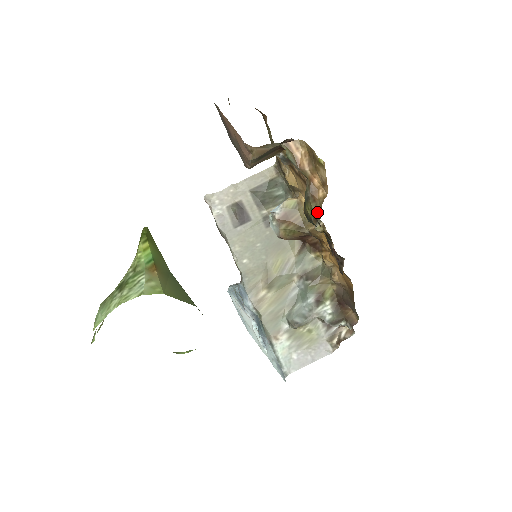
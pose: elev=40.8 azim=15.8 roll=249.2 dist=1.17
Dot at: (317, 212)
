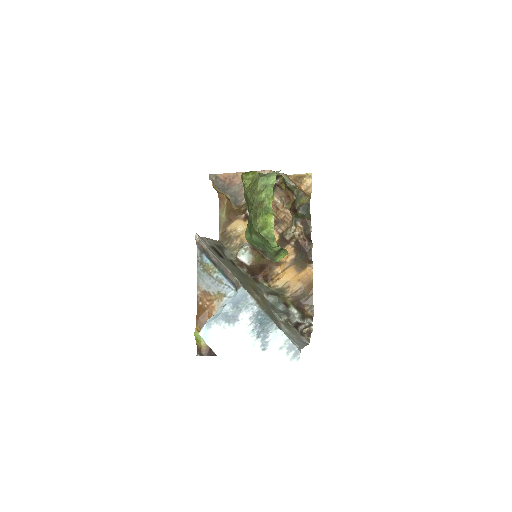
Dot at: occluded
